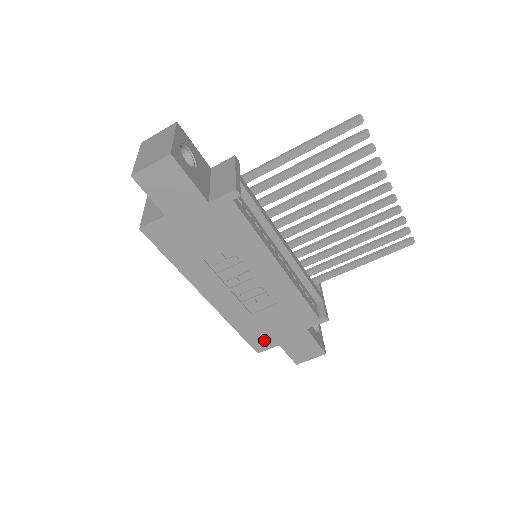
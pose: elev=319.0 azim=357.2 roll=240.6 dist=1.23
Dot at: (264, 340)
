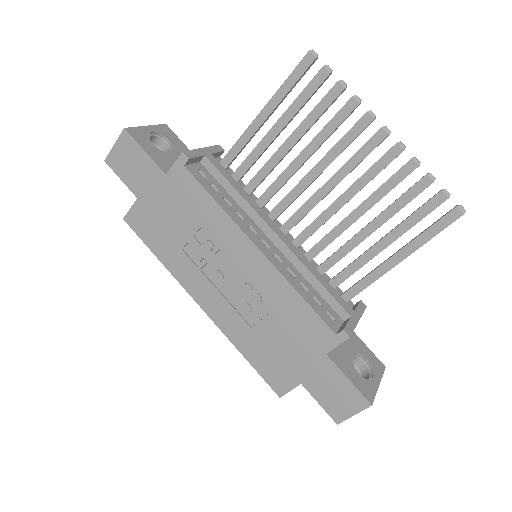
Dot at: (280, 373)
